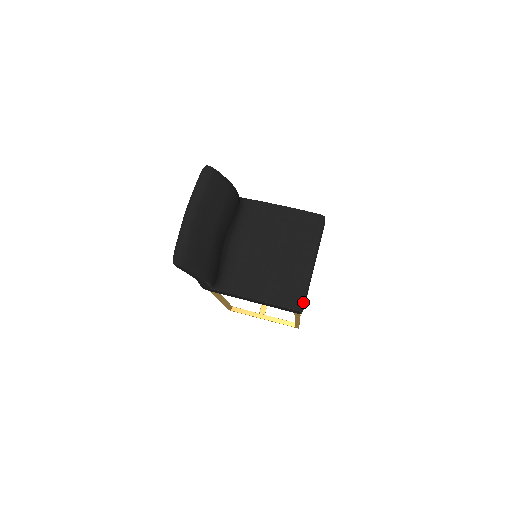
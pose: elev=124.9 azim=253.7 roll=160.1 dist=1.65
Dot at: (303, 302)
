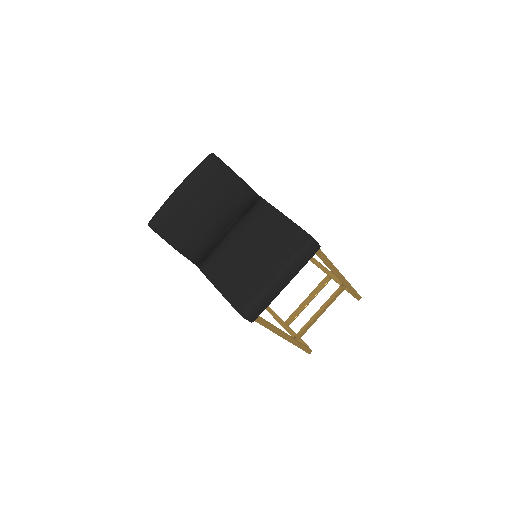
Dot at: (249, 310)
